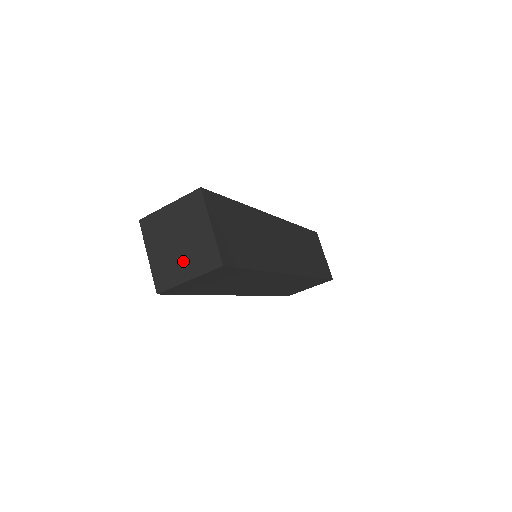
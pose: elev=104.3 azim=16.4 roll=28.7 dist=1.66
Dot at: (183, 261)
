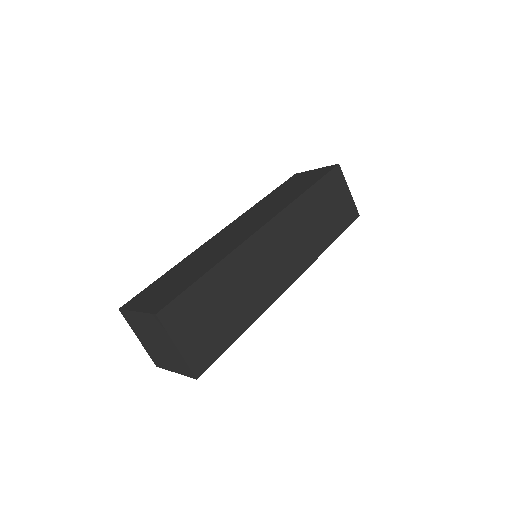
Dot at: (166, 358)
